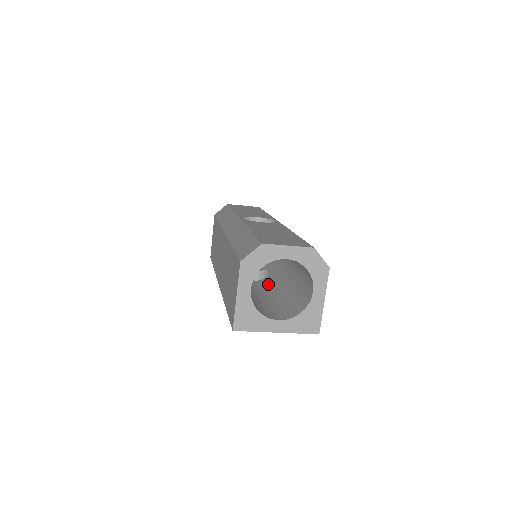
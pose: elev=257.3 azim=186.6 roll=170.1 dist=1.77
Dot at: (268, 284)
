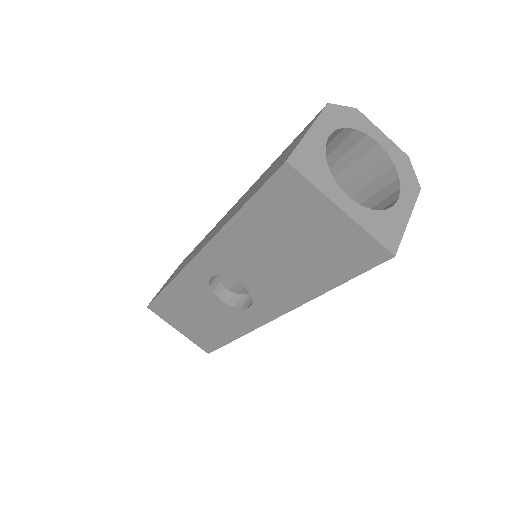
Dot at: occluded
